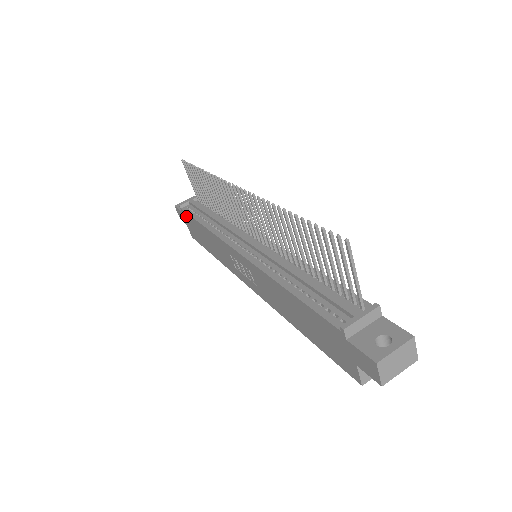
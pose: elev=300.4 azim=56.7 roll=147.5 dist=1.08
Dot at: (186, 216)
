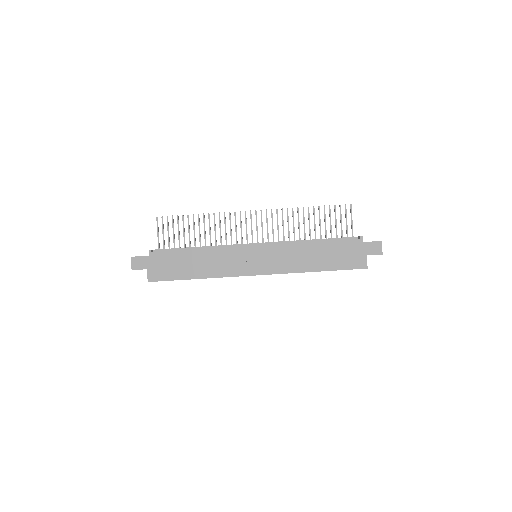
Dot at: (159, 256)
